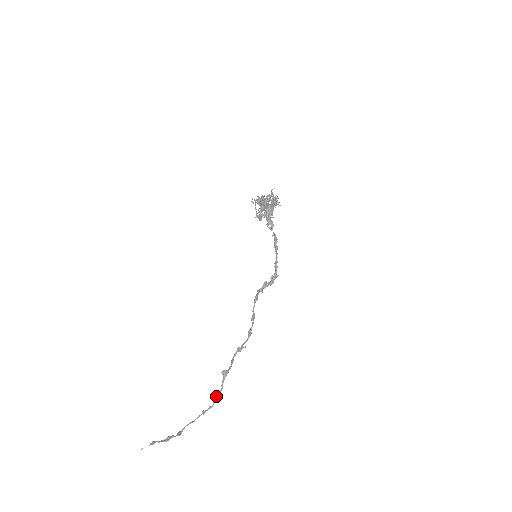
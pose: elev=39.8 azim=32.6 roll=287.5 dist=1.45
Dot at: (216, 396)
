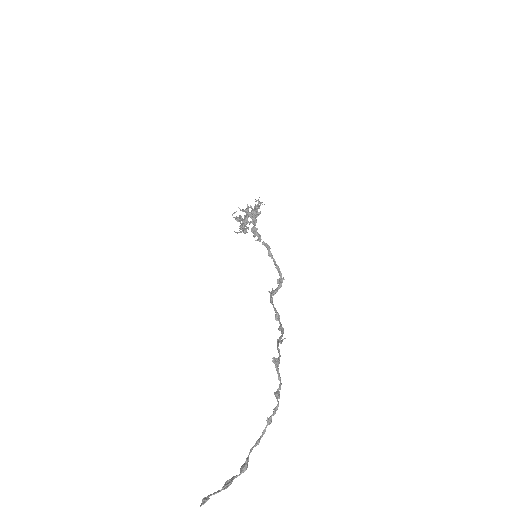
Dot at: (277, 393)
